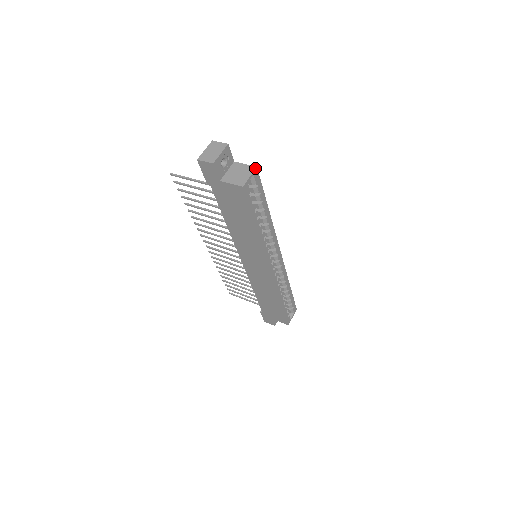
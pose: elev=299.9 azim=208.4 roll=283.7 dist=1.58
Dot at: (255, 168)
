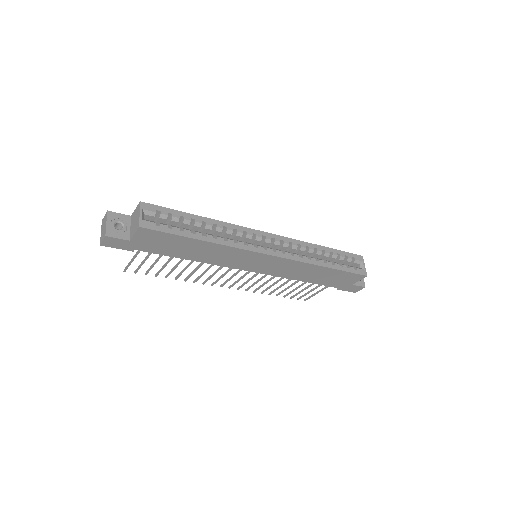
Dot at: (139, 204)
